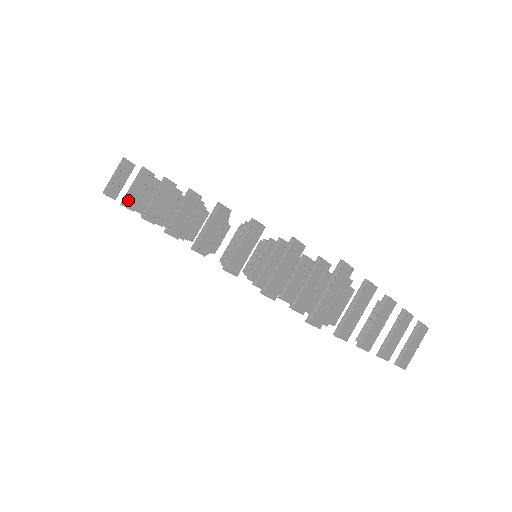
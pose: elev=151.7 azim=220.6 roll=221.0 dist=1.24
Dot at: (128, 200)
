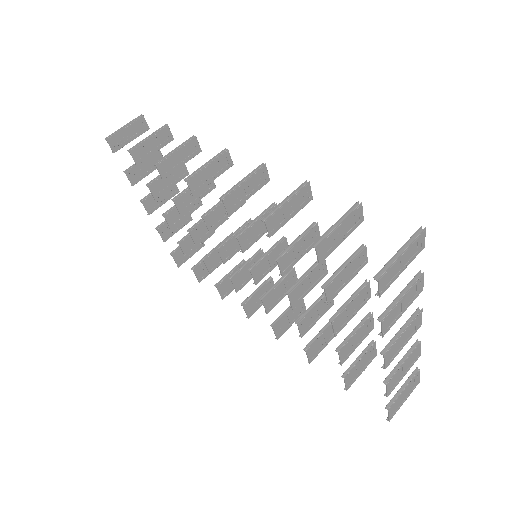
Dot at: (138, 150)
